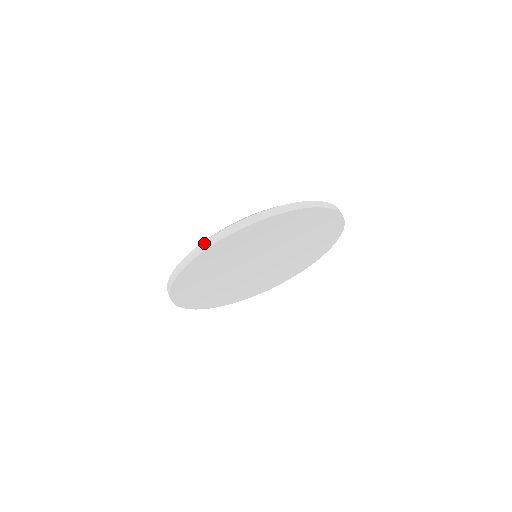
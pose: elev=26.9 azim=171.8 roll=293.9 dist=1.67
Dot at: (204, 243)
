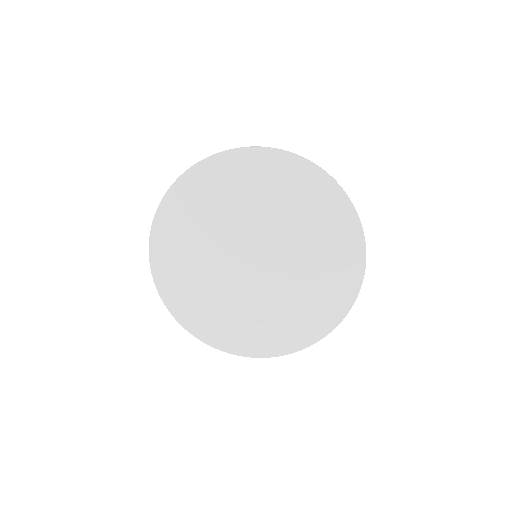
Dot at: (288, 151)
